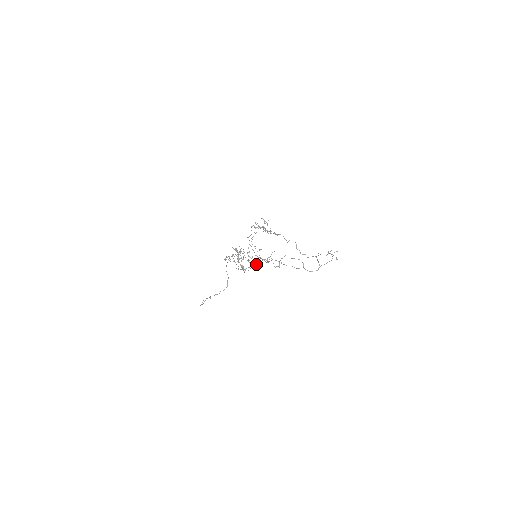
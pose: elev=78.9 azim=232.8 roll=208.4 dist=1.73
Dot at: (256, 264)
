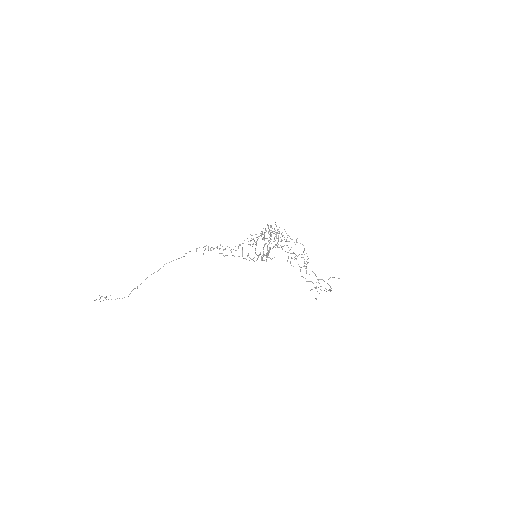
Dot at: (271, 259)
